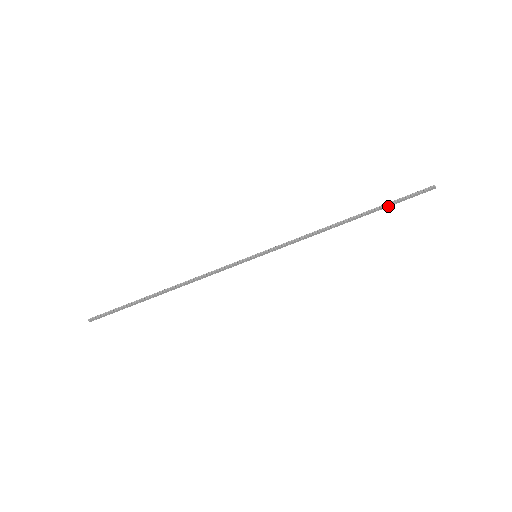
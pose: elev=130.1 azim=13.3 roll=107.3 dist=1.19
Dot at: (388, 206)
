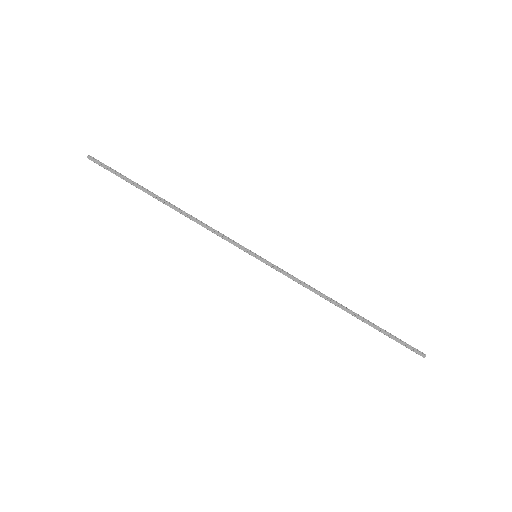
Dot at: (381, 331)
